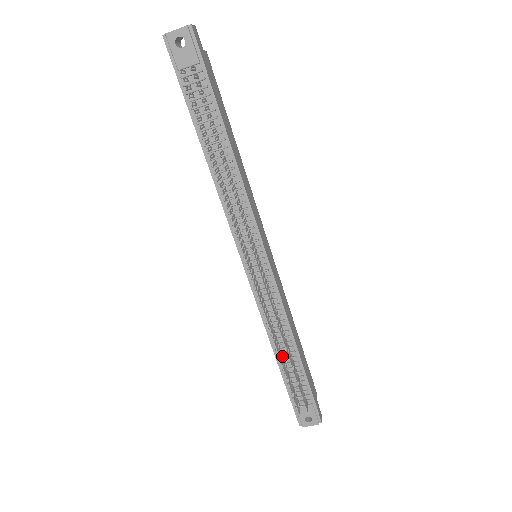
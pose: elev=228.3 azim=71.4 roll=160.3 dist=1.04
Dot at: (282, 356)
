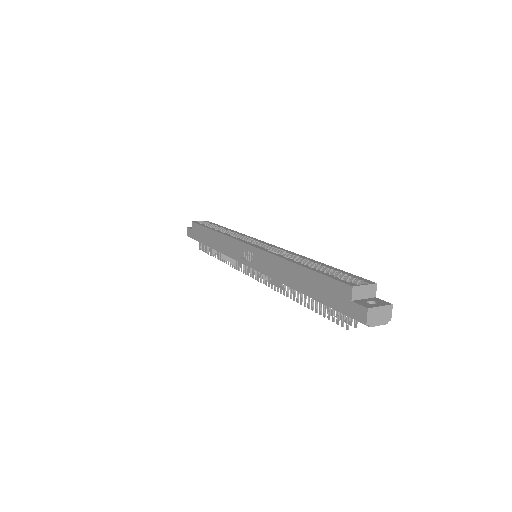
Dot at: occluded
